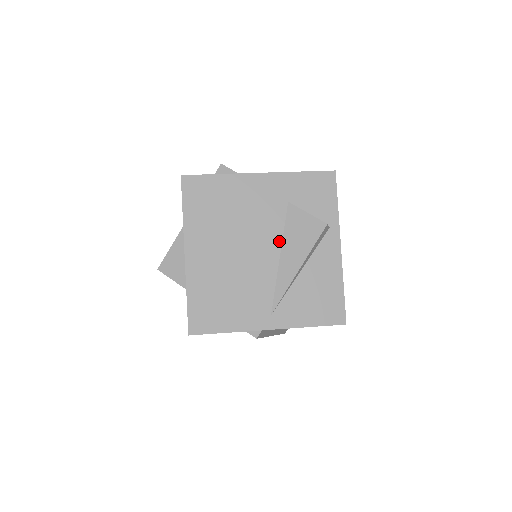
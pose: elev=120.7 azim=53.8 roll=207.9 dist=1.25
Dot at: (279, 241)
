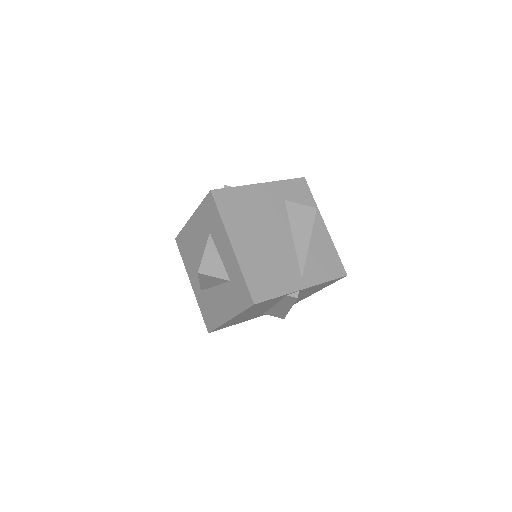
Dot at: (288, 227)
